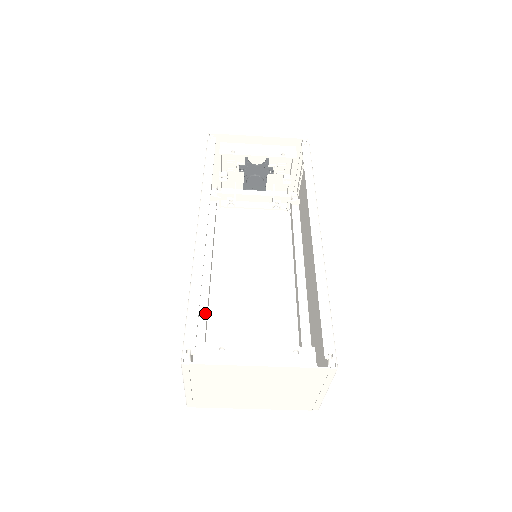
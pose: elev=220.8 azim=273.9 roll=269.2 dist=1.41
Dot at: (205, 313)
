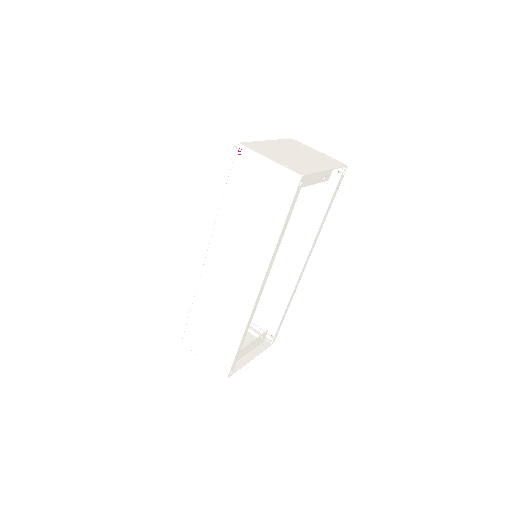
Dot at: occluded
